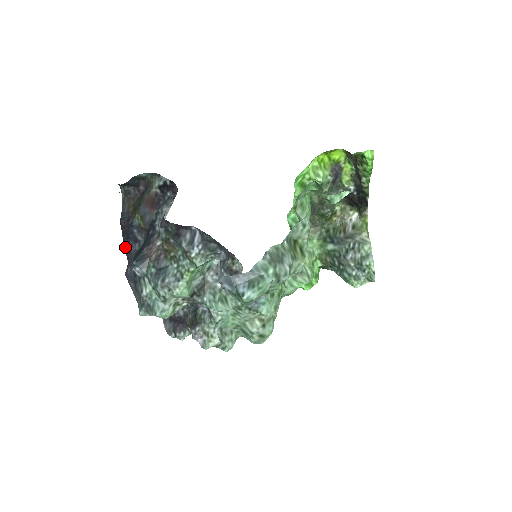
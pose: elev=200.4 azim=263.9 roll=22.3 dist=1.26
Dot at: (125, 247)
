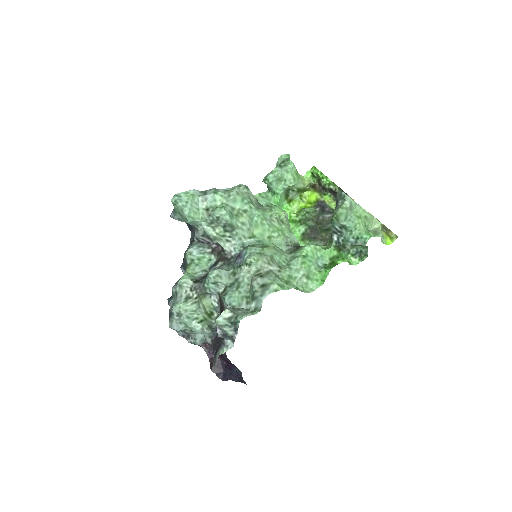
Dot at: occluded
